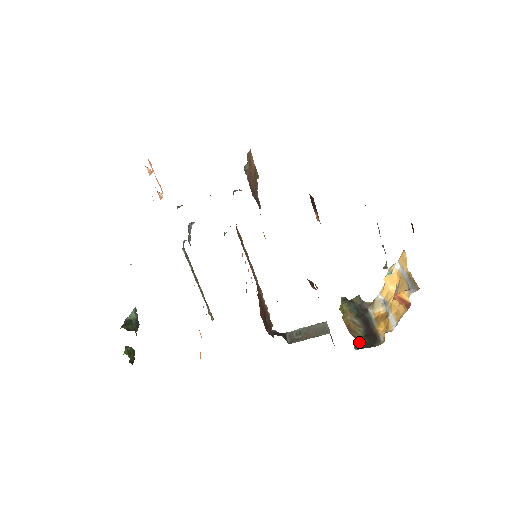
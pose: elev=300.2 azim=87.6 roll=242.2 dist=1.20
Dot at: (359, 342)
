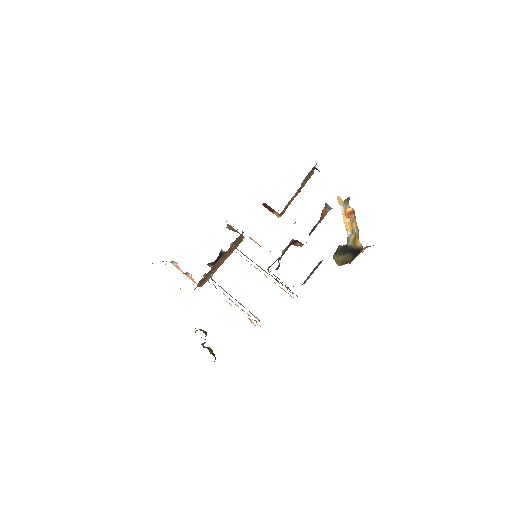
Dot at: (351, 260)
